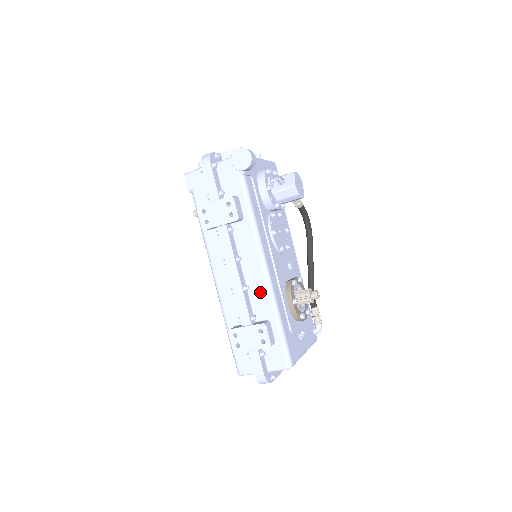
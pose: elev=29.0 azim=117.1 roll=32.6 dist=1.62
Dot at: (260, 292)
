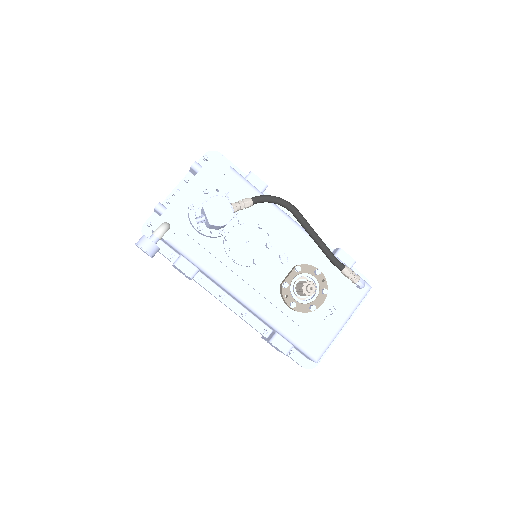
Dot at: (255, 315)
